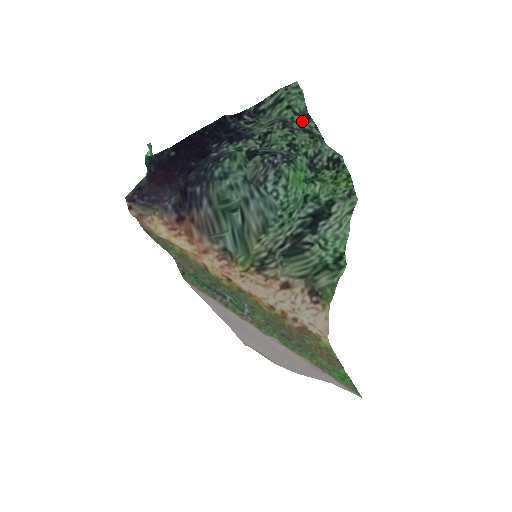
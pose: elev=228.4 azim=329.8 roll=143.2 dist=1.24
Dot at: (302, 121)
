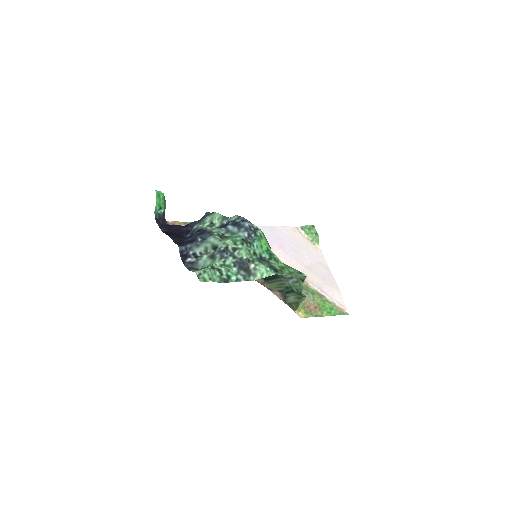
Dot at: (228, 271)
